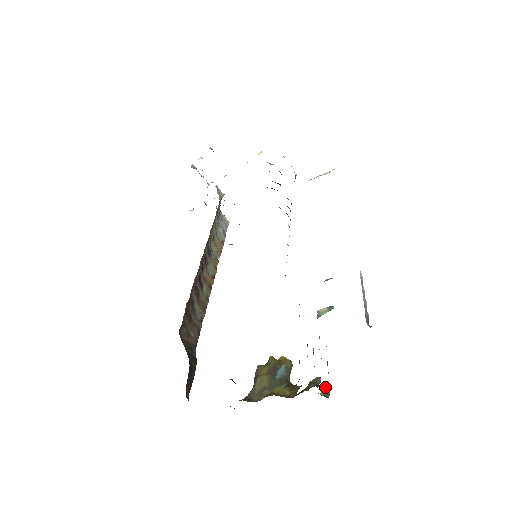
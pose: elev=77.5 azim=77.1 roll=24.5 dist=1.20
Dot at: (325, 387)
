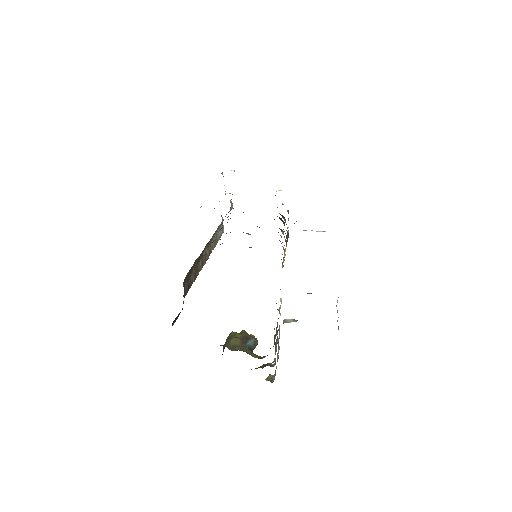
Dot at: (270, 376)
